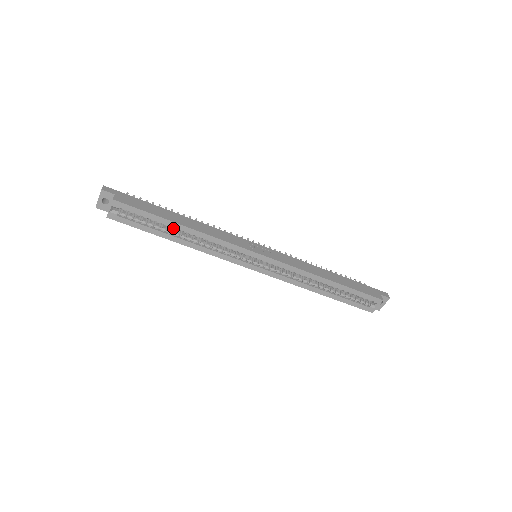
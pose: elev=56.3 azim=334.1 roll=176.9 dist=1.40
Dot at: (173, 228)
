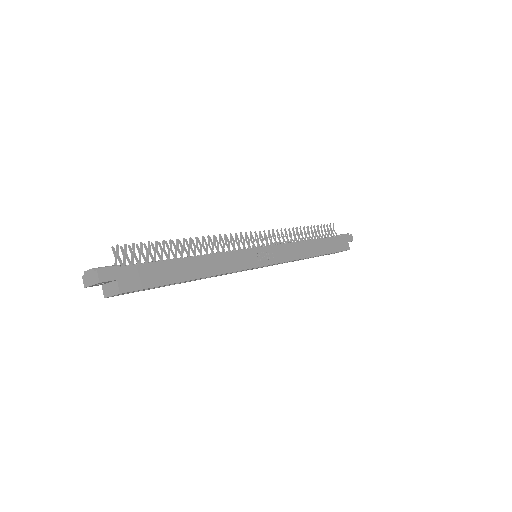
Dot at: occluded
